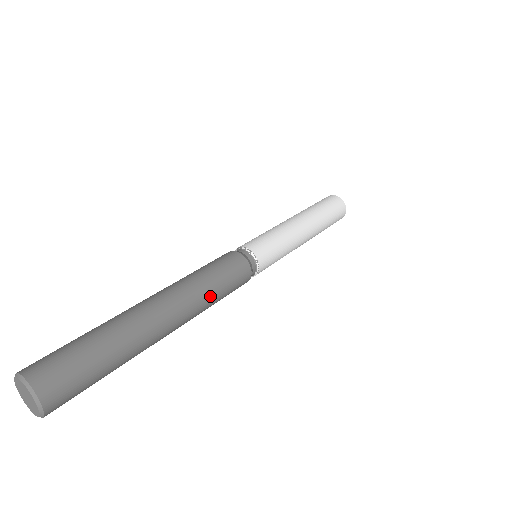
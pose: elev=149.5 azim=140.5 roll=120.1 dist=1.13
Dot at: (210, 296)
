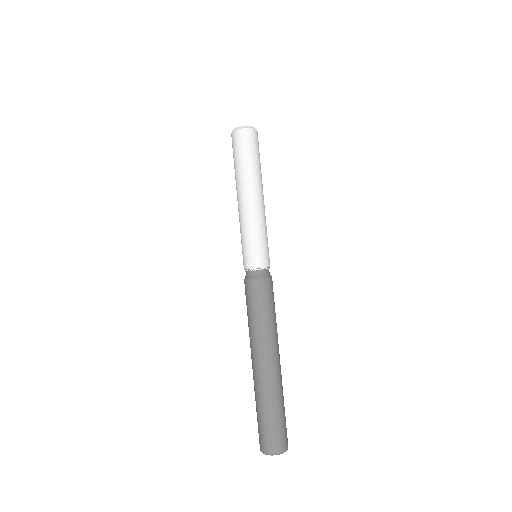
Dot at: (275, 323)
